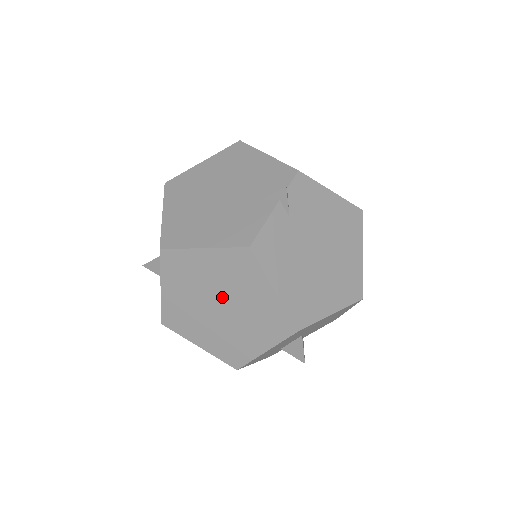
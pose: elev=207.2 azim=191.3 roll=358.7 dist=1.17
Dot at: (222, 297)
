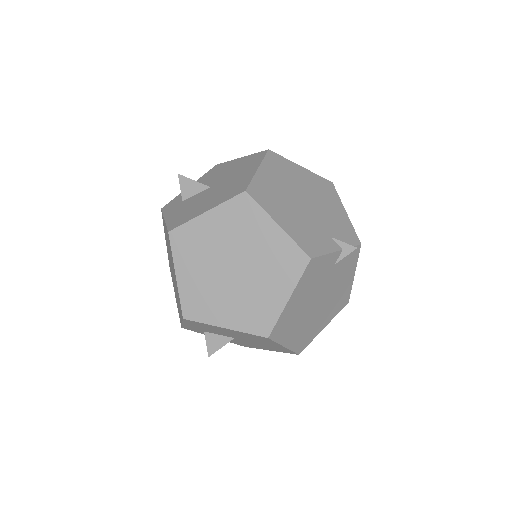
Dot at: (246, 265)
